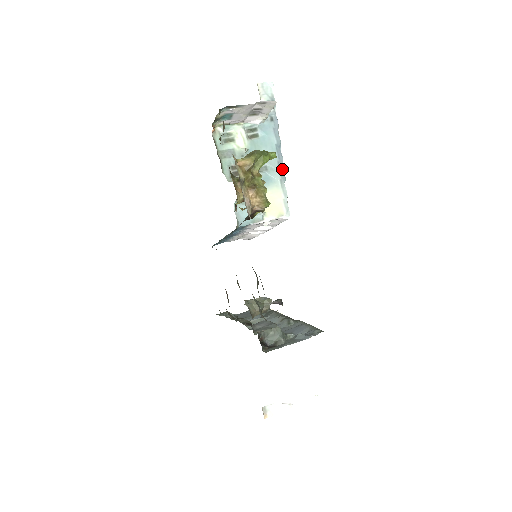
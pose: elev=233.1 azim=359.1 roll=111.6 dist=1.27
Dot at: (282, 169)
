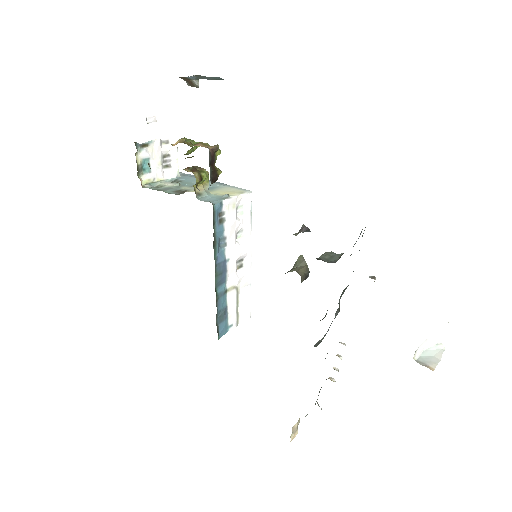
Dot at: (217, 182)
